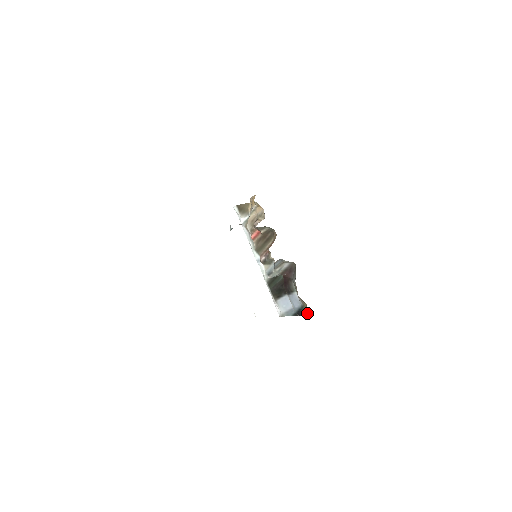
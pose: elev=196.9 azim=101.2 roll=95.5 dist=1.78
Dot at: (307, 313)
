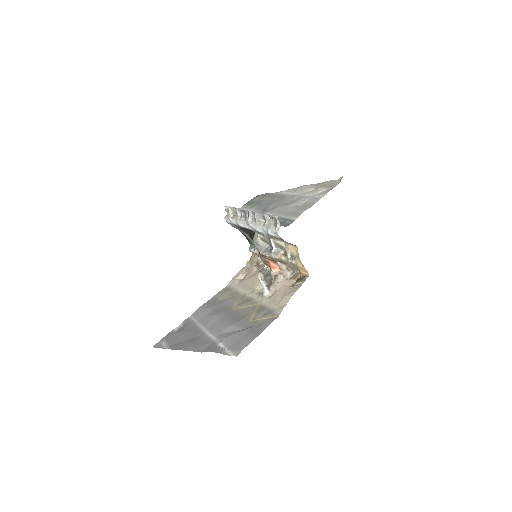
Dot at: occluded
